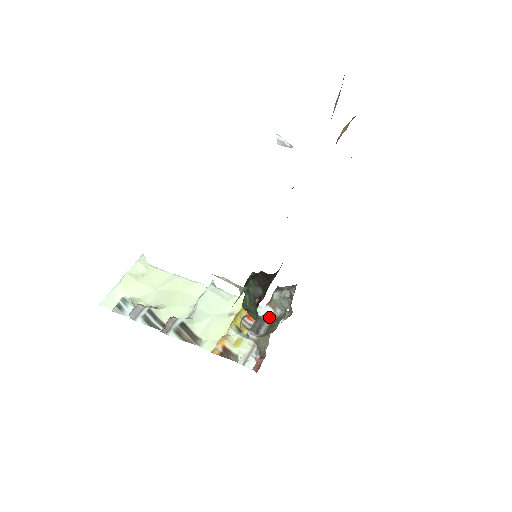
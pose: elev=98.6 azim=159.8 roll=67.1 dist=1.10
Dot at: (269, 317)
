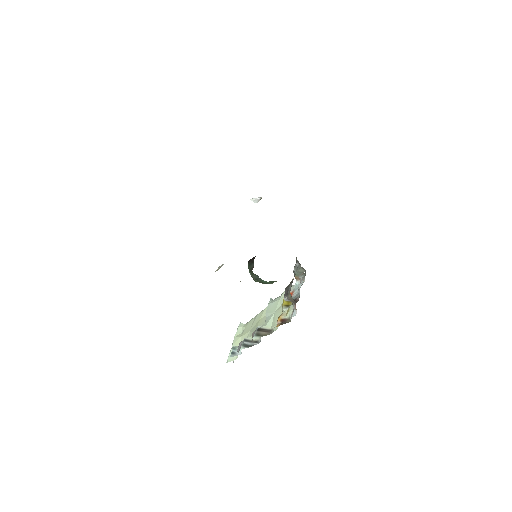
Dot at: (291, 282)
